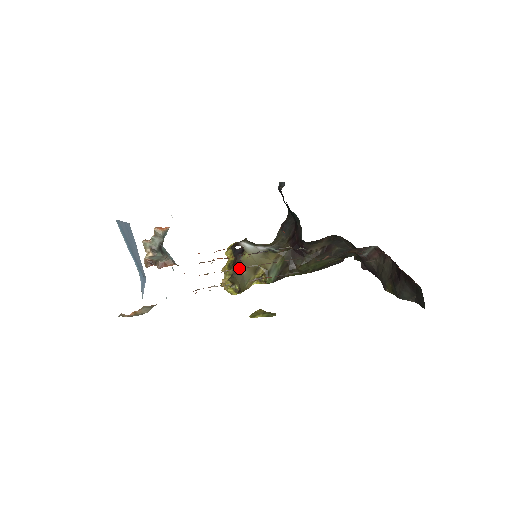
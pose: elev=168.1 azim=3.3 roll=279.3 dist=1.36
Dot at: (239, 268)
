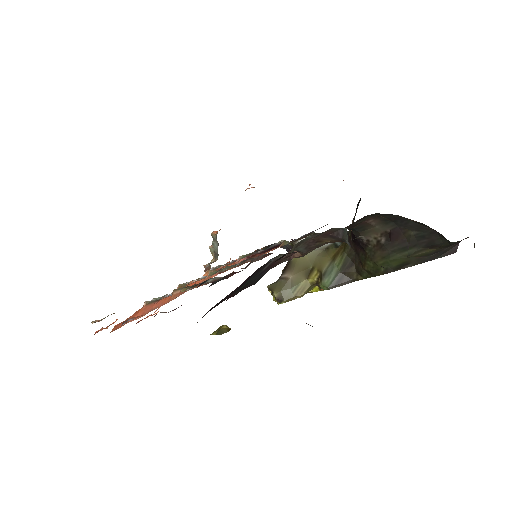
Dot at: (287, 271)
